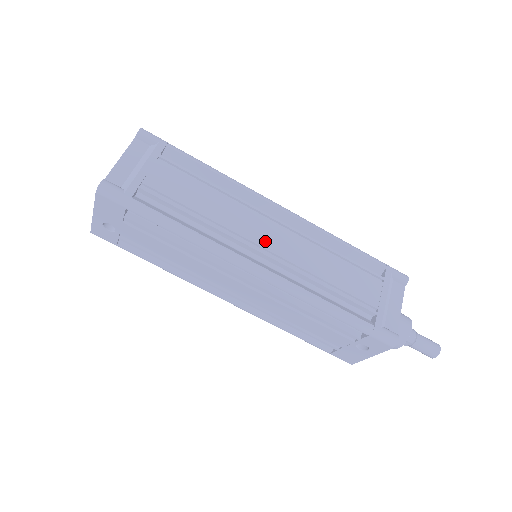
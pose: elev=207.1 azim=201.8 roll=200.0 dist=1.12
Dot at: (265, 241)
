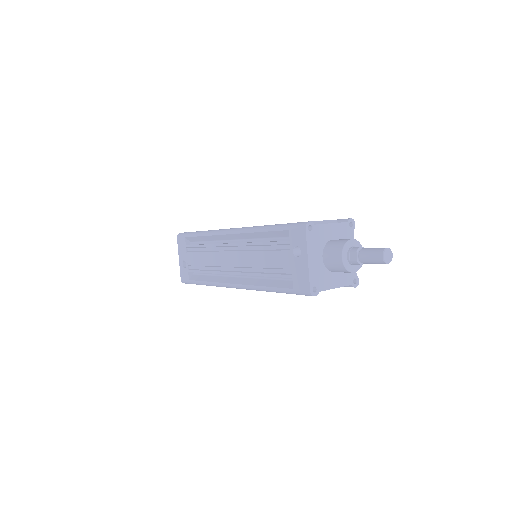
Dot at: occluded
